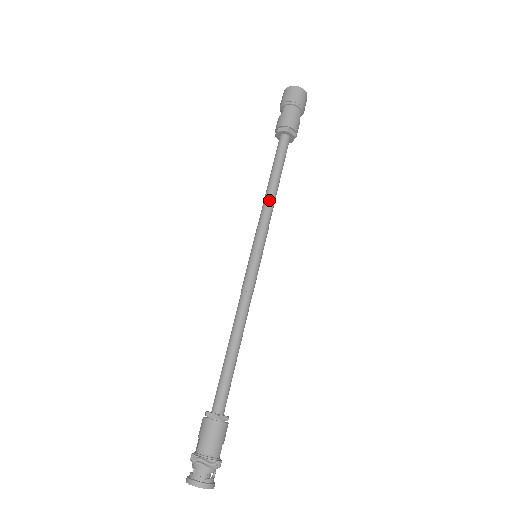
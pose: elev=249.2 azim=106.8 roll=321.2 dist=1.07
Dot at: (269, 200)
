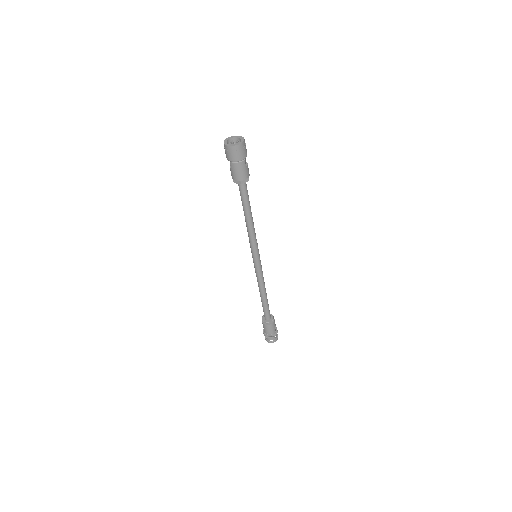
Dot at: (249, 229)
